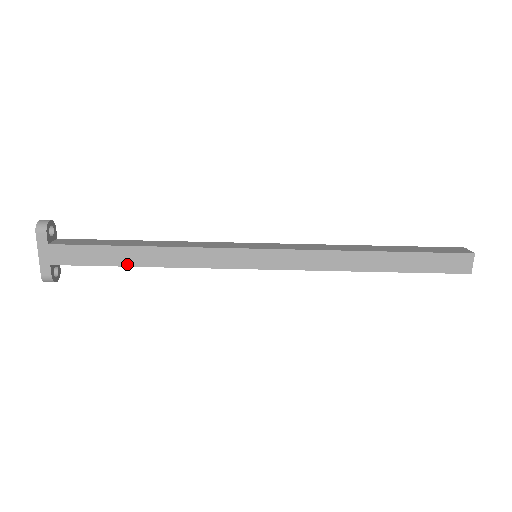
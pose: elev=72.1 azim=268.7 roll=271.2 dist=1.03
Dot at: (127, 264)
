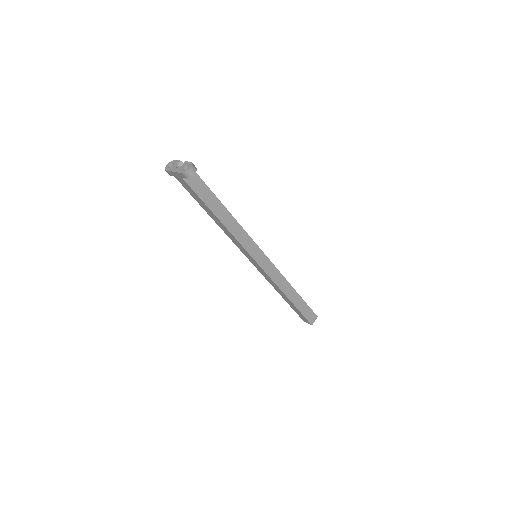
Dot at: (206, 211)
